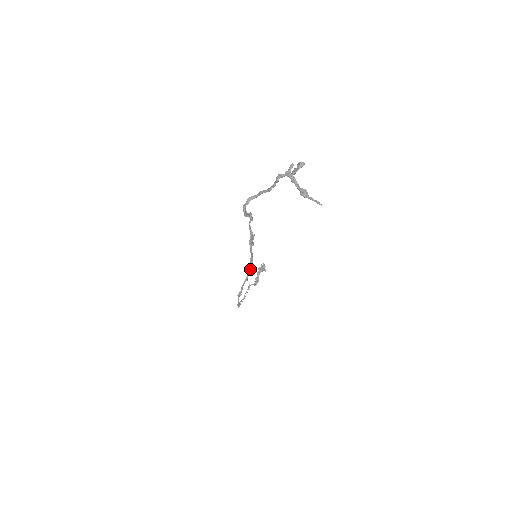
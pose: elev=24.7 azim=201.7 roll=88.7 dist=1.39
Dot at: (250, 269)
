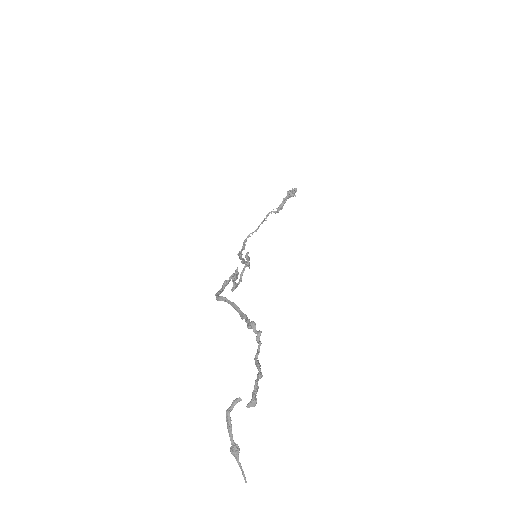
Dot at: occluded
